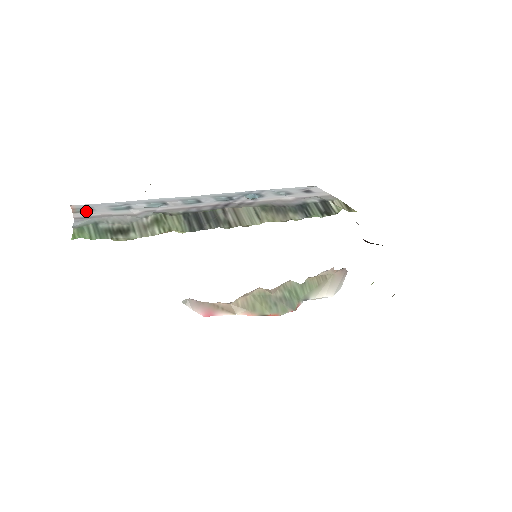
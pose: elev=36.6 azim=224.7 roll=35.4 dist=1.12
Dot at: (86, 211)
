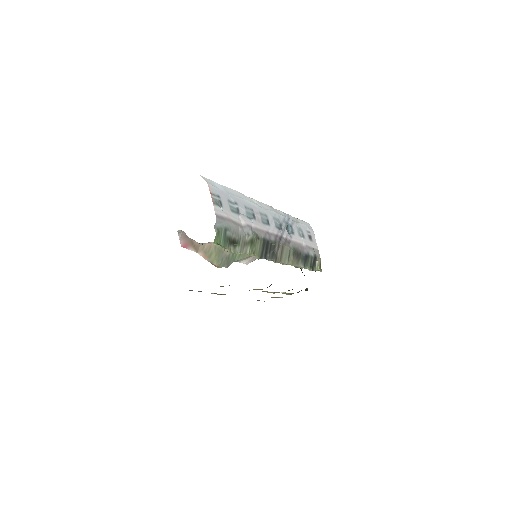
Dot at: (218, 203)
